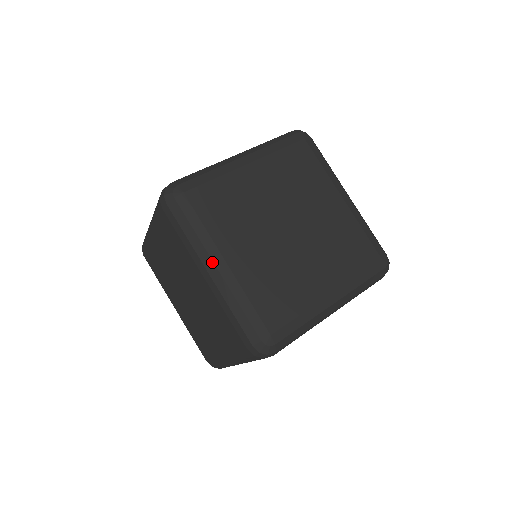
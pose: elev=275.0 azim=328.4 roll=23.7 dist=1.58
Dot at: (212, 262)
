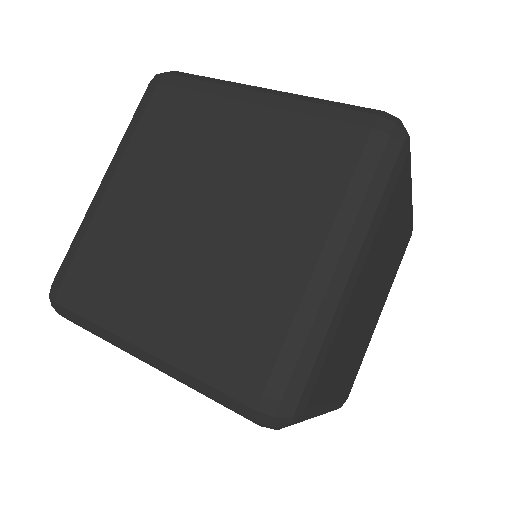
Dot at: (356, 257)
